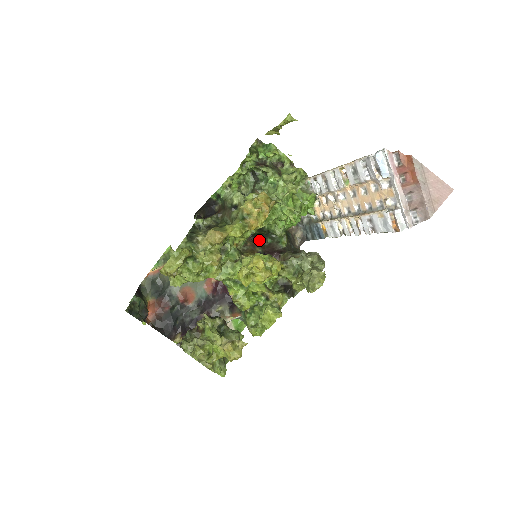
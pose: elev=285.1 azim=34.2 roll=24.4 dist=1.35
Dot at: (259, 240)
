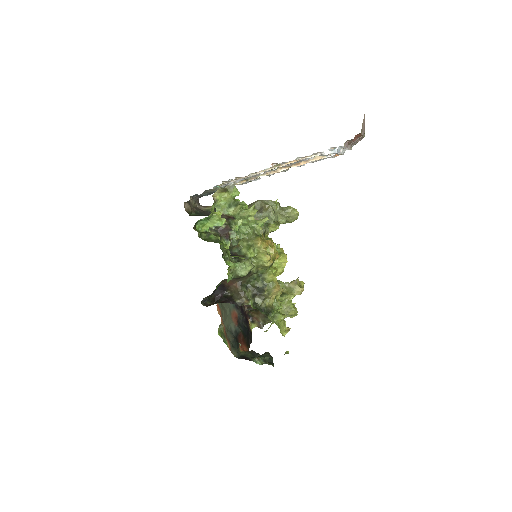
Dot at: occluded
